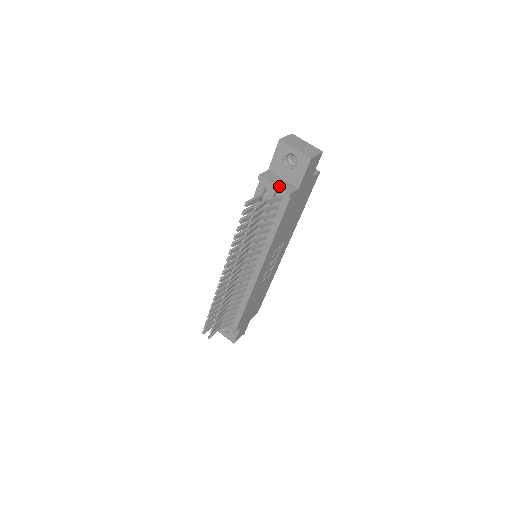
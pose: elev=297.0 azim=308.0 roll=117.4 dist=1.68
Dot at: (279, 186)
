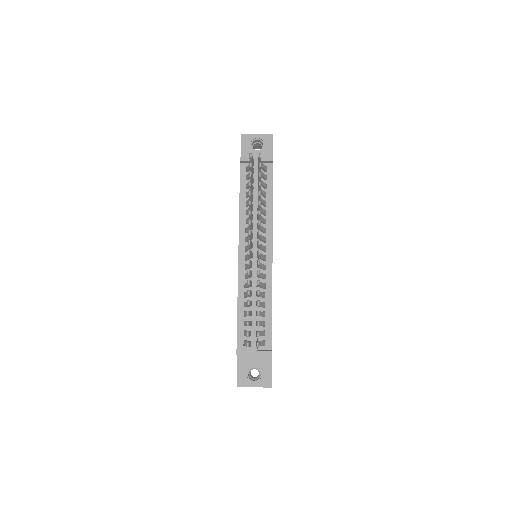
Dot at: (261, 157)
